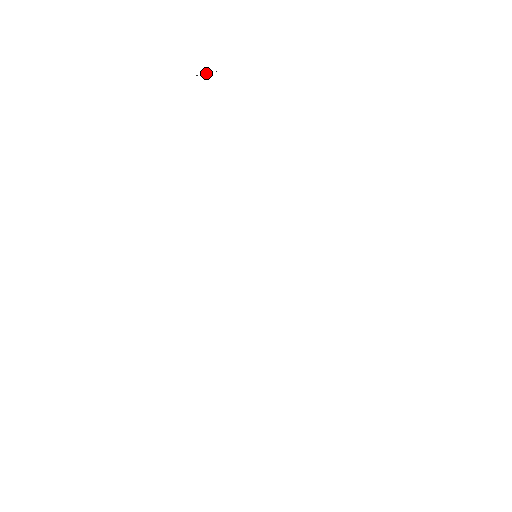
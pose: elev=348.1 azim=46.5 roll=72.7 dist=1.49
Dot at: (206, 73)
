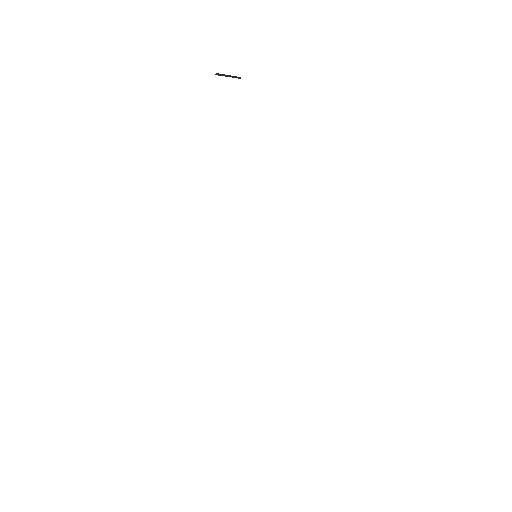
Dot at: (226, 75)
